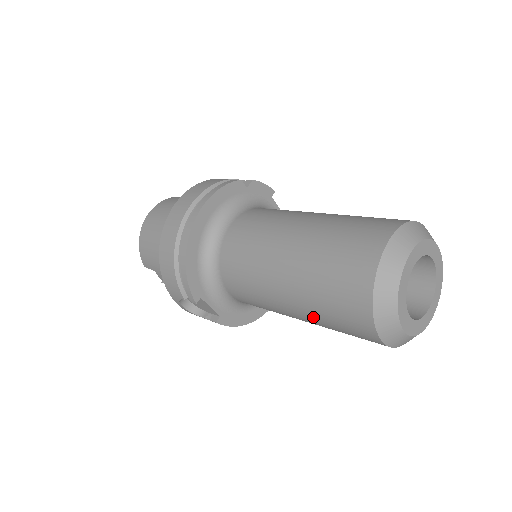
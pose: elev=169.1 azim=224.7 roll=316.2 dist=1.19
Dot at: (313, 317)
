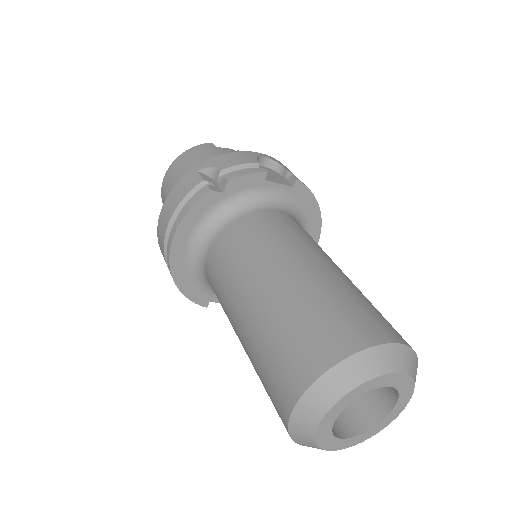
Dot at: occluded
